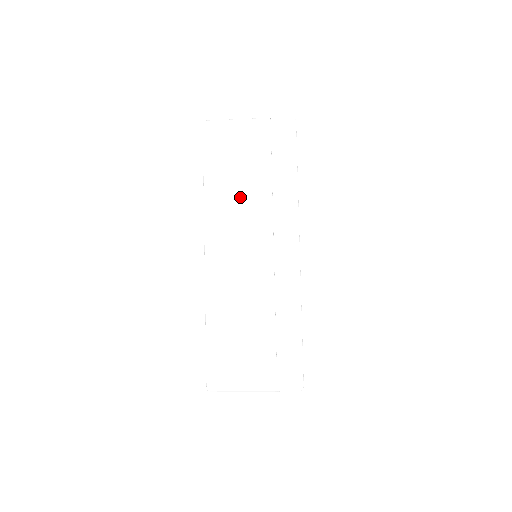
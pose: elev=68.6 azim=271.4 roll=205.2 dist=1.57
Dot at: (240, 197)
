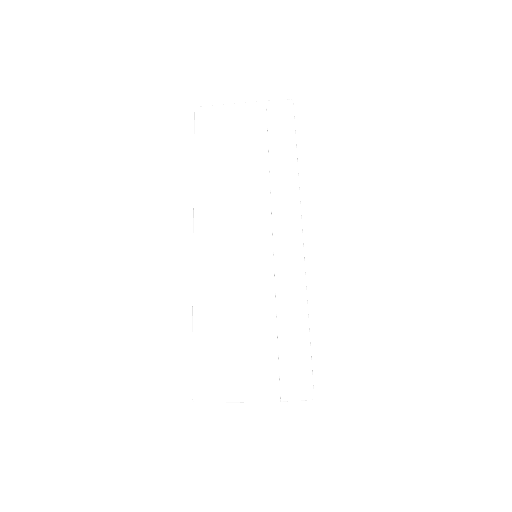
Dot at: (234, 177)
